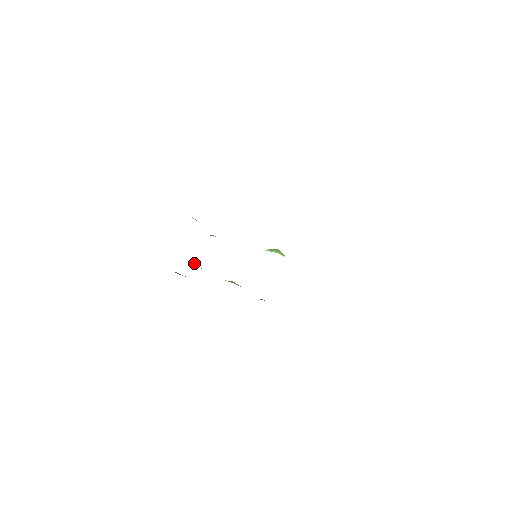
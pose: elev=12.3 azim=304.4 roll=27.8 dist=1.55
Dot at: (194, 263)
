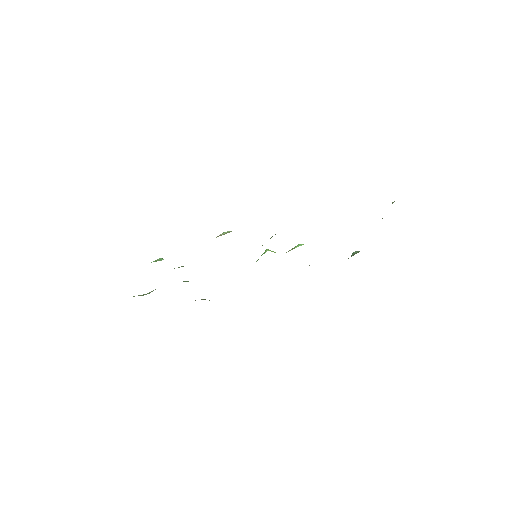
Dot at: occluded
